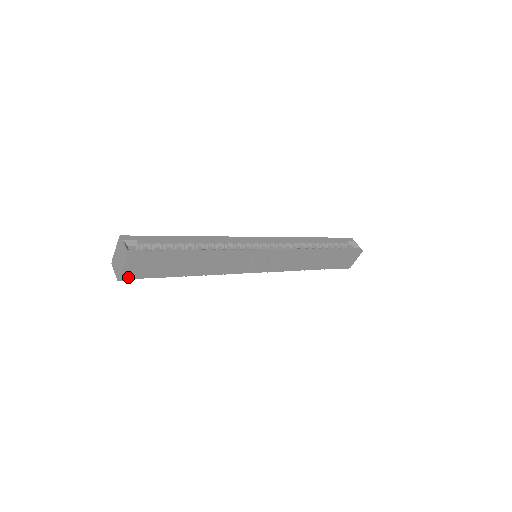
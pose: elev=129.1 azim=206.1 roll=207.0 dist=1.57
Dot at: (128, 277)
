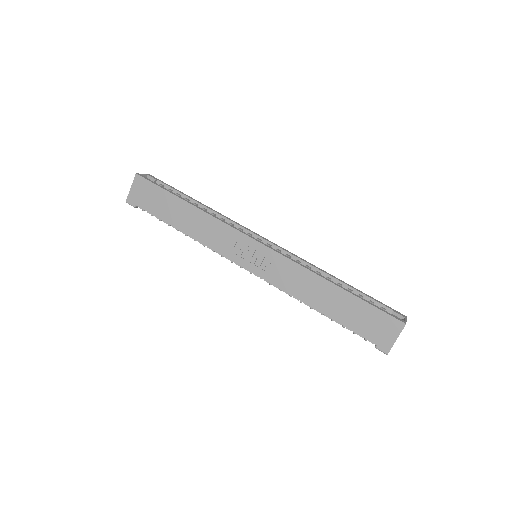
Dot at: (133, 201)
